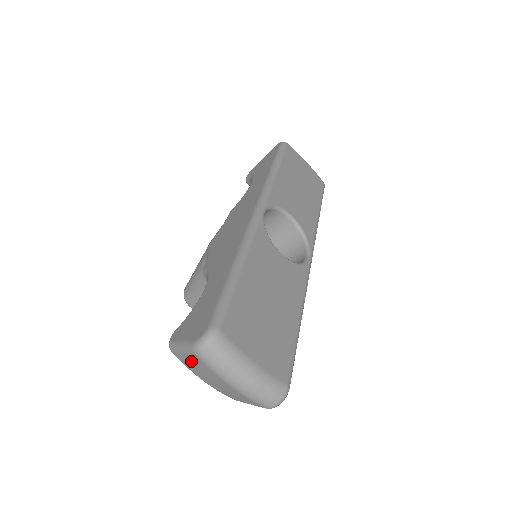
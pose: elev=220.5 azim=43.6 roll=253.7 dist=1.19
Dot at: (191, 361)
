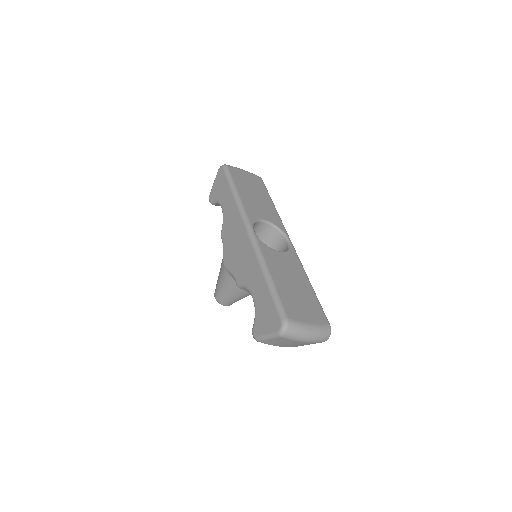
Dot at: (276, 341)
